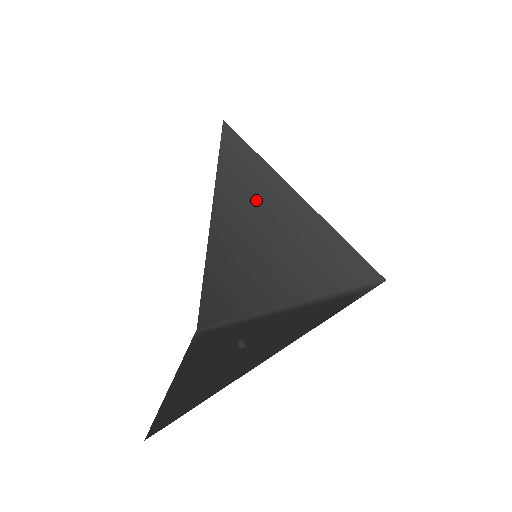
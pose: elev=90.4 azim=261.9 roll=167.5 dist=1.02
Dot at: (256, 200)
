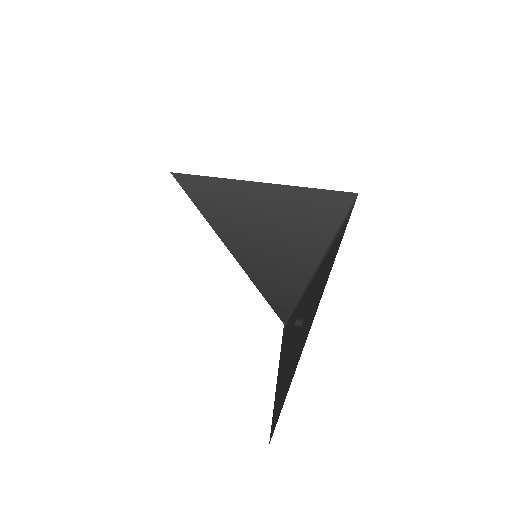
Dot at: (235, 208)
